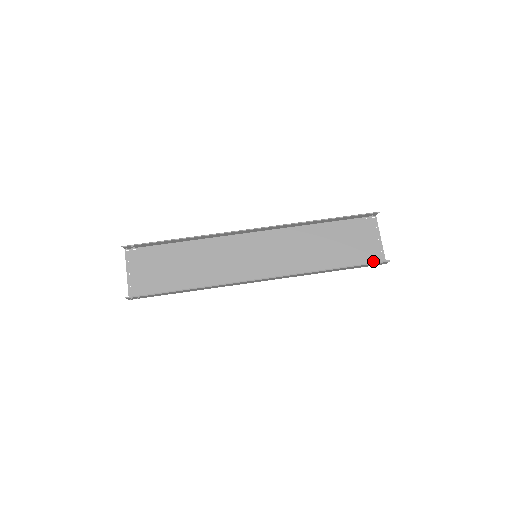
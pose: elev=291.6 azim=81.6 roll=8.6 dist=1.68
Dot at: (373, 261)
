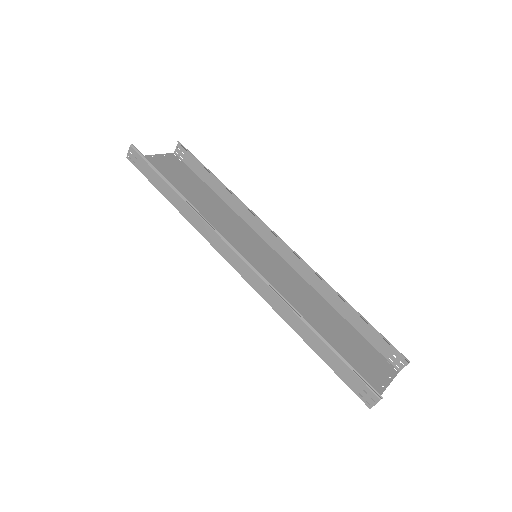
Dot at: occluded
